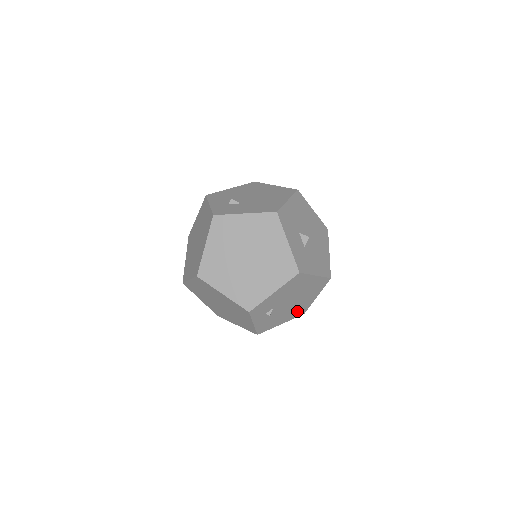
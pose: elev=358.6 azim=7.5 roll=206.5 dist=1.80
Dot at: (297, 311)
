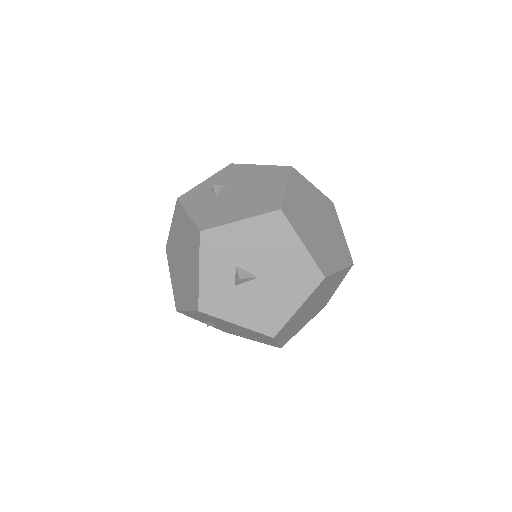
Dot at: occluded
